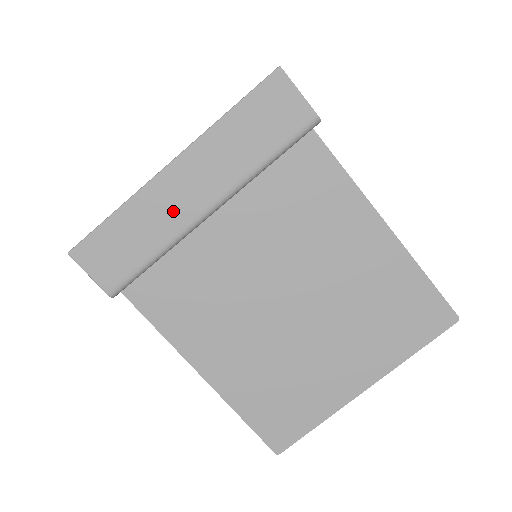
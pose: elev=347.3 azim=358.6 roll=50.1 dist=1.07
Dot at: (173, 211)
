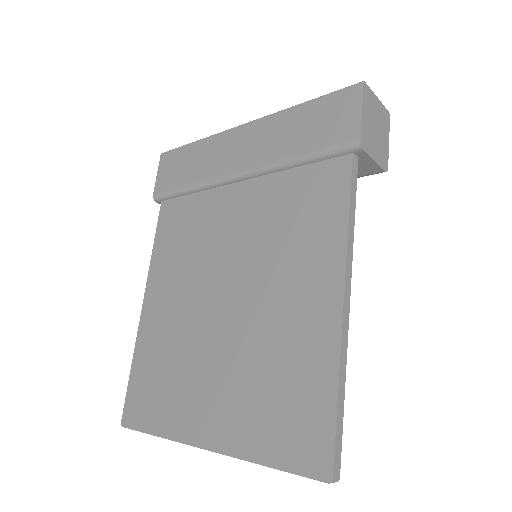
Dot at: (220, 161)
